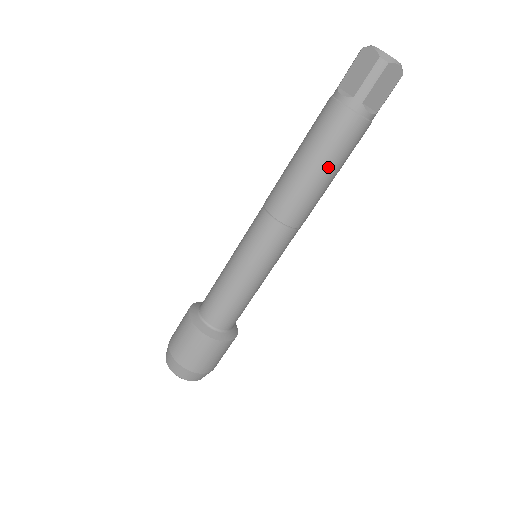
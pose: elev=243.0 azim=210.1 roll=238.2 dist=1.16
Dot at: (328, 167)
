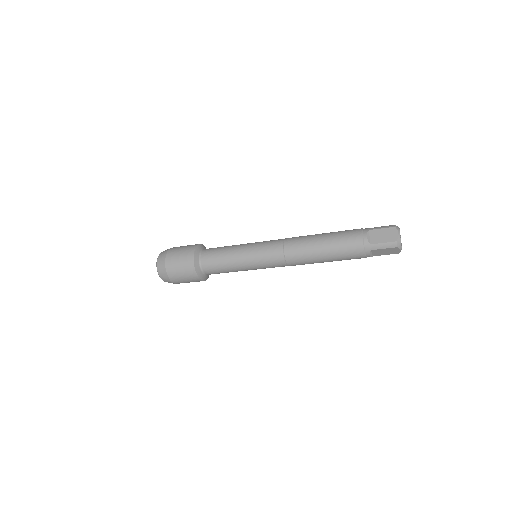
Dot at: occluded
